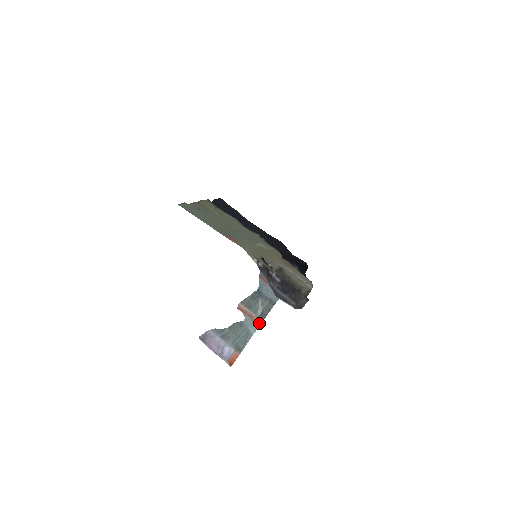
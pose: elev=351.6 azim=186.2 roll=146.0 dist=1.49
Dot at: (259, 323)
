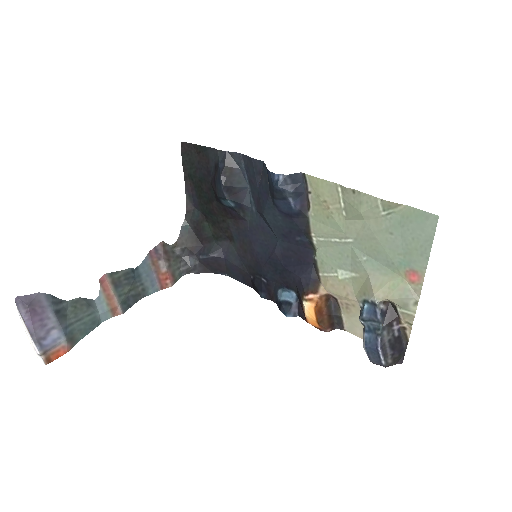
Dot at: (116, 313)
